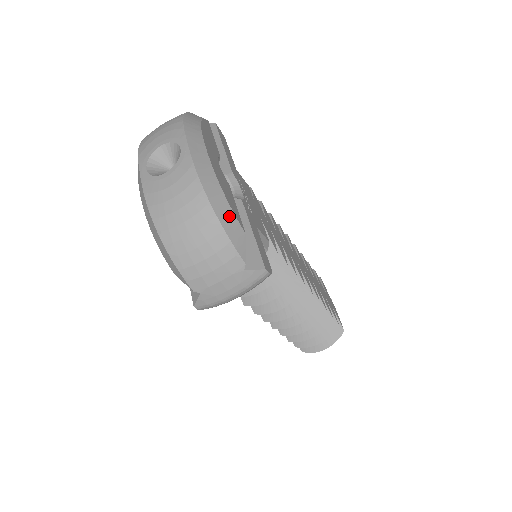
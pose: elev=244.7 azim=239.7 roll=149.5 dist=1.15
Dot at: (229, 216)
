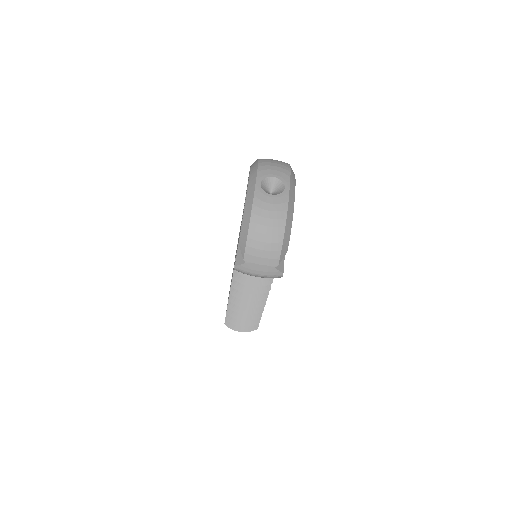
Dot at: (288, 238)
